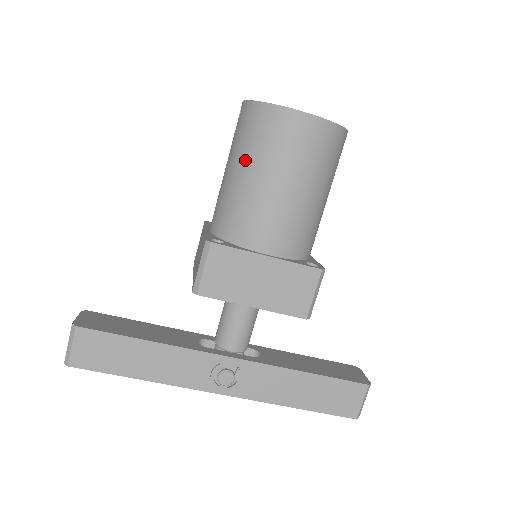
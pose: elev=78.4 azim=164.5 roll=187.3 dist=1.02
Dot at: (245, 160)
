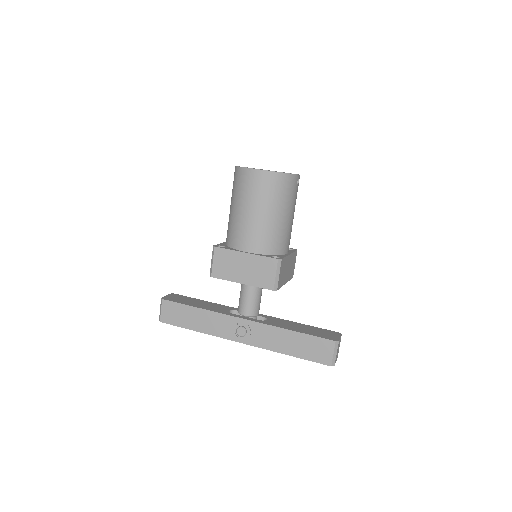
Dot at: (233, 199)
